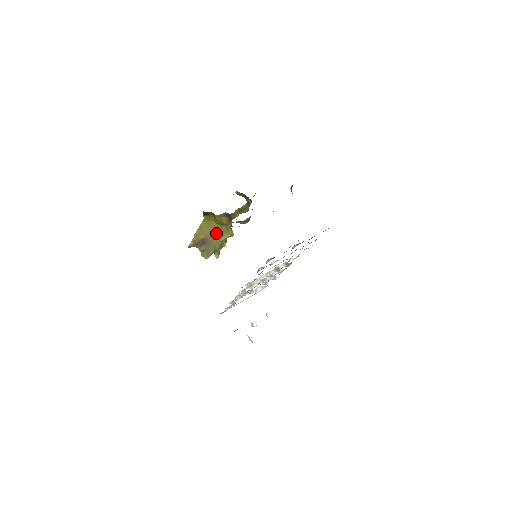
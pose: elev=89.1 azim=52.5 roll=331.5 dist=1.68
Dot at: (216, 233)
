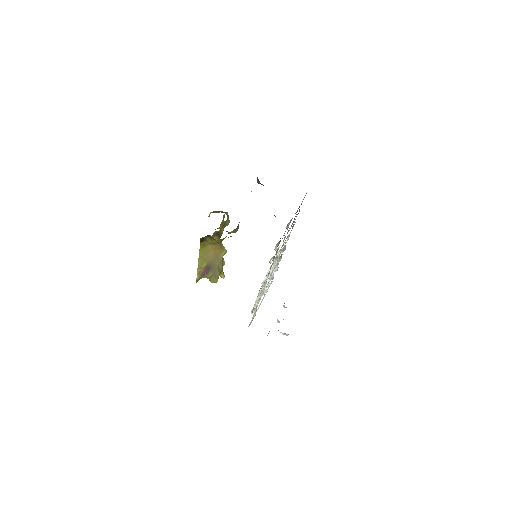
Dot at: (214, 255)
